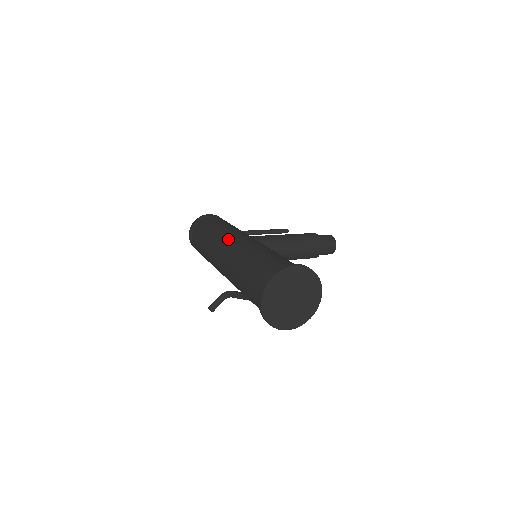
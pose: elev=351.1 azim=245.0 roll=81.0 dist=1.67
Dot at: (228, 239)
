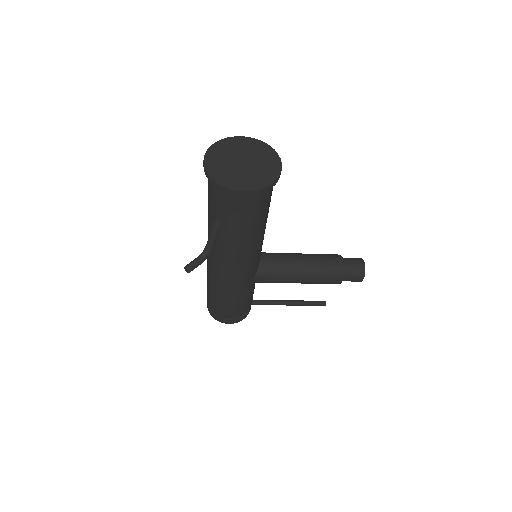
Dot at: occluded
